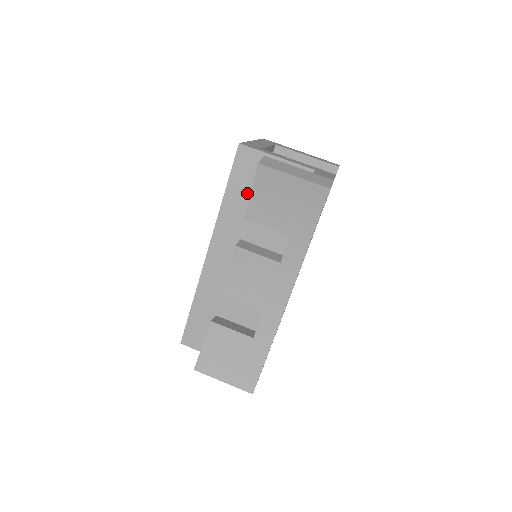
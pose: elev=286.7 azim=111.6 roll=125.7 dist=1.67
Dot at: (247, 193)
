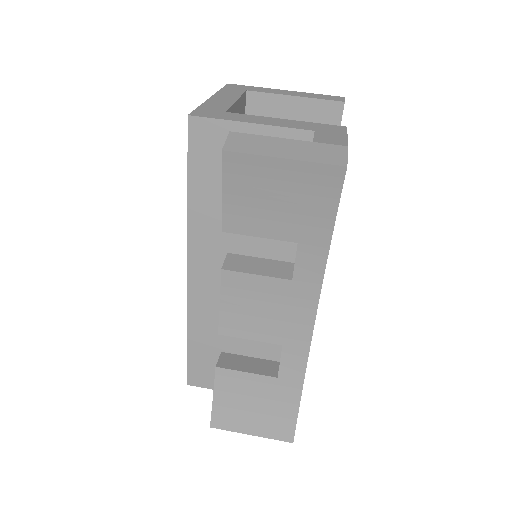
Dot at: (220, 186)
